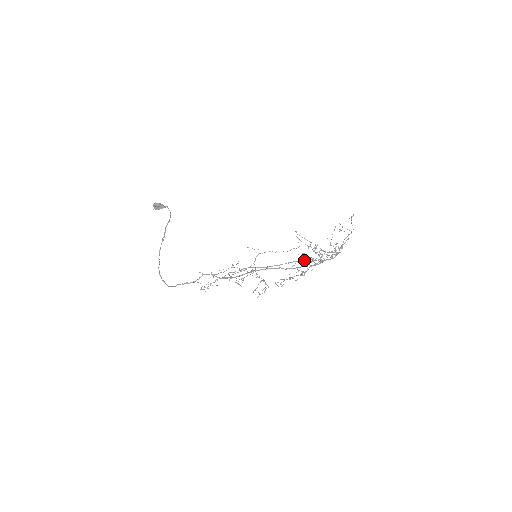
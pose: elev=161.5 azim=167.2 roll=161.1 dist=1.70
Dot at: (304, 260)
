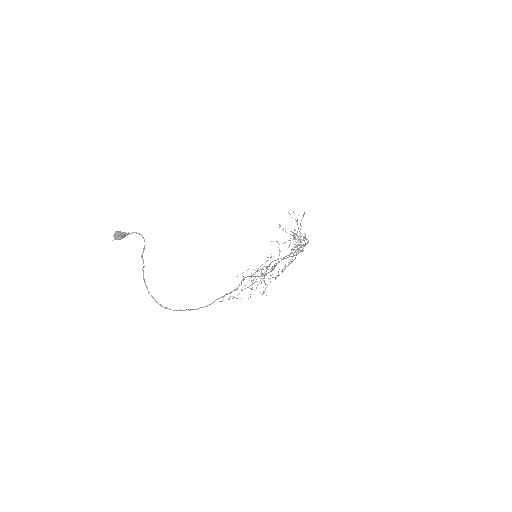
Dot at: occluded
